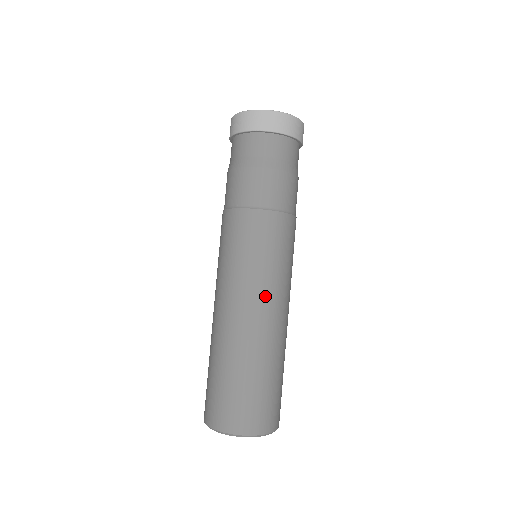
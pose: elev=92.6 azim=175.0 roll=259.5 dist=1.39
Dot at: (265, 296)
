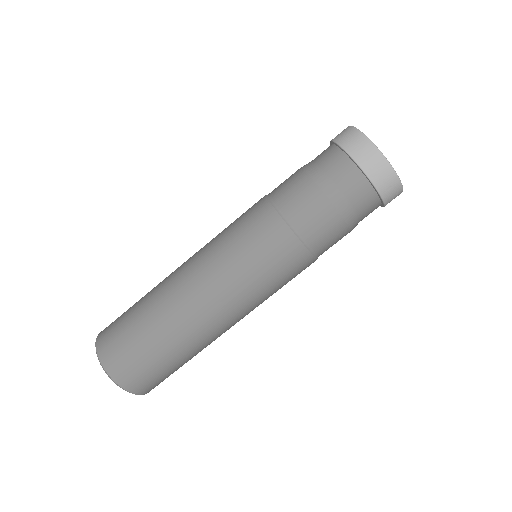
Dot at: (236, 307)
